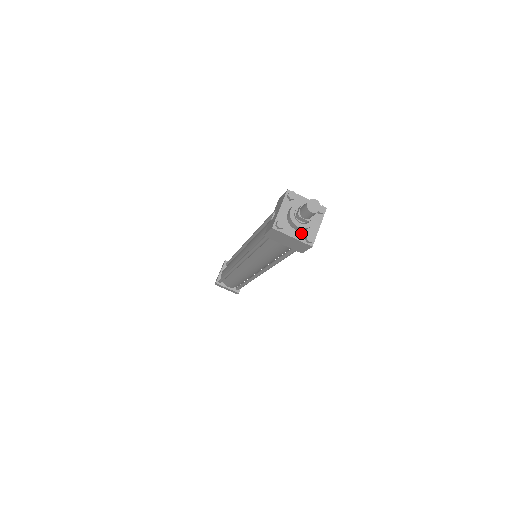
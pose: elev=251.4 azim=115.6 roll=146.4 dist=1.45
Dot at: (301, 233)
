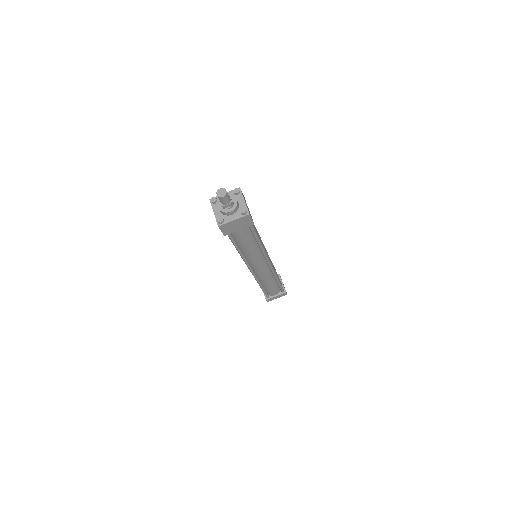
Dot at: (237, 214)
